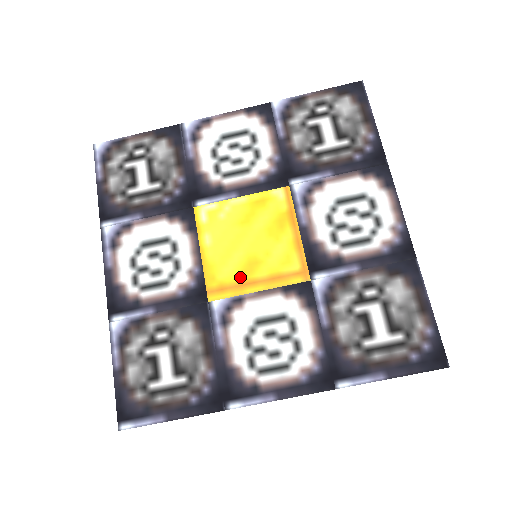
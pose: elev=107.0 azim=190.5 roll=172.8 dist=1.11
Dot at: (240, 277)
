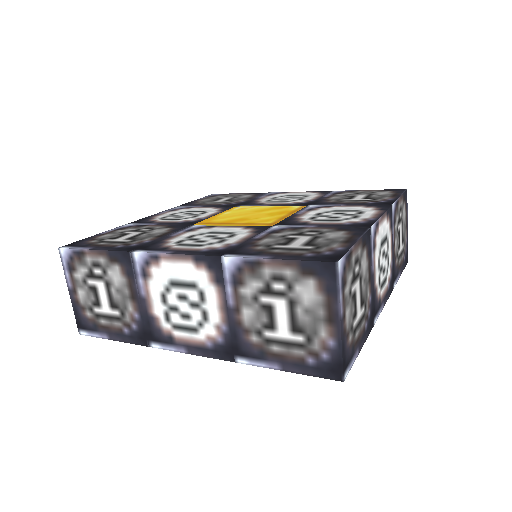
Dot at: (226, 222)
